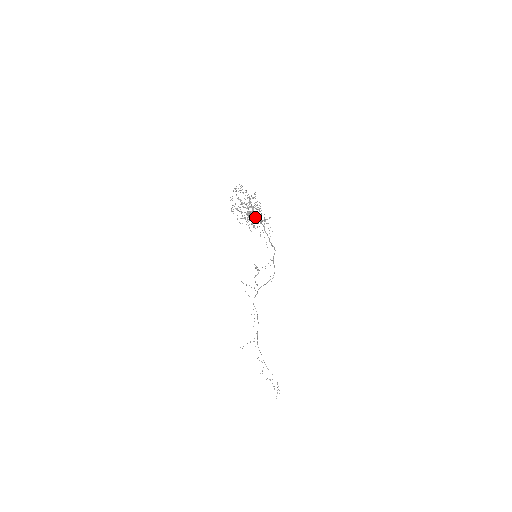
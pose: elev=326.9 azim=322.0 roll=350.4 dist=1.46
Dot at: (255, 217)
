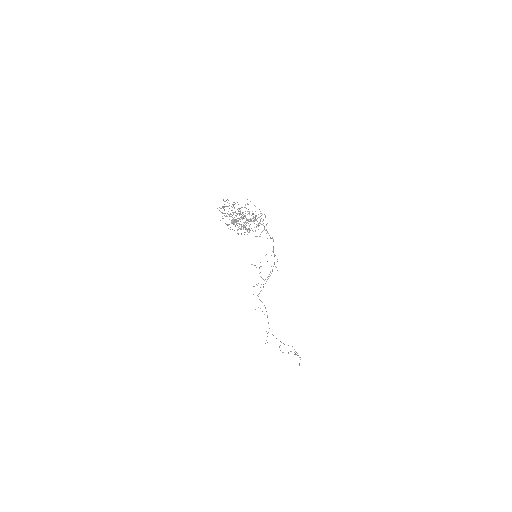
Dot at: occluded
